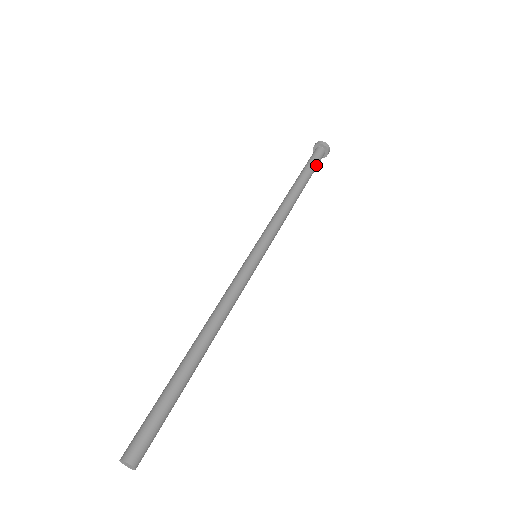
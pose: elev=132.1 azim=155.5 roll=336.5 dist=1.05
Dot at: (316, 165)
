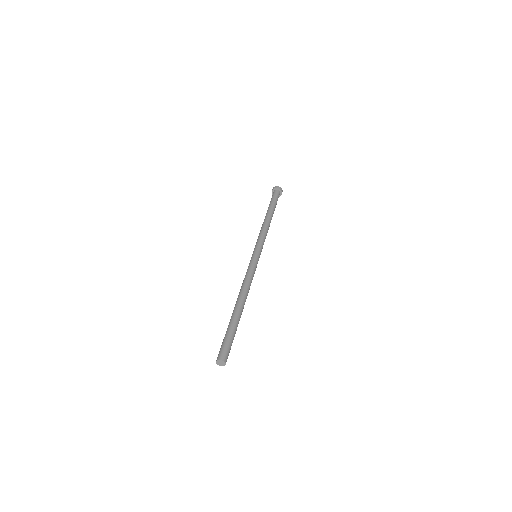
Dot at: occluded
